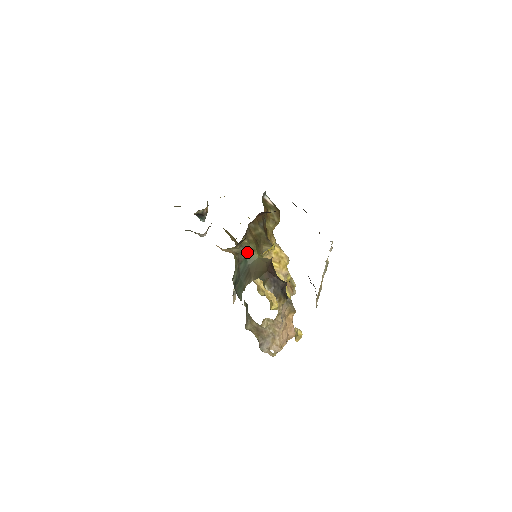
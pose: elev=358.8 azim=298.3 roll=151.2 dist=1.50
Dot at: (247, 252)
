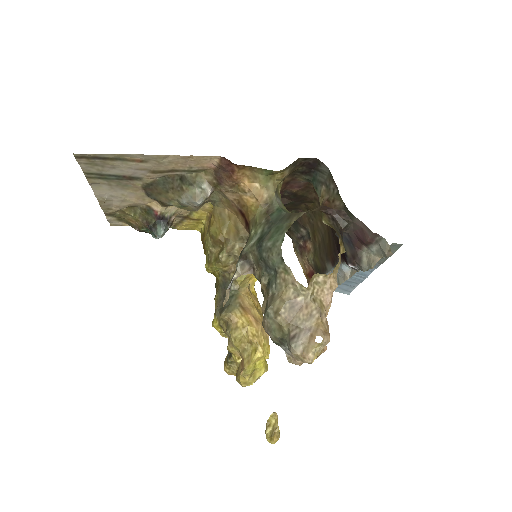
Dot at: (280, 204)
